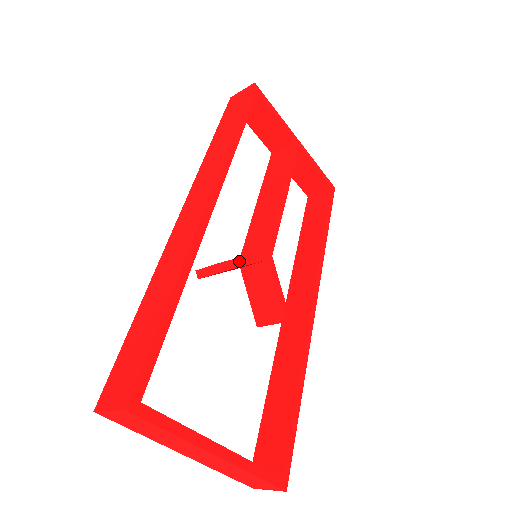
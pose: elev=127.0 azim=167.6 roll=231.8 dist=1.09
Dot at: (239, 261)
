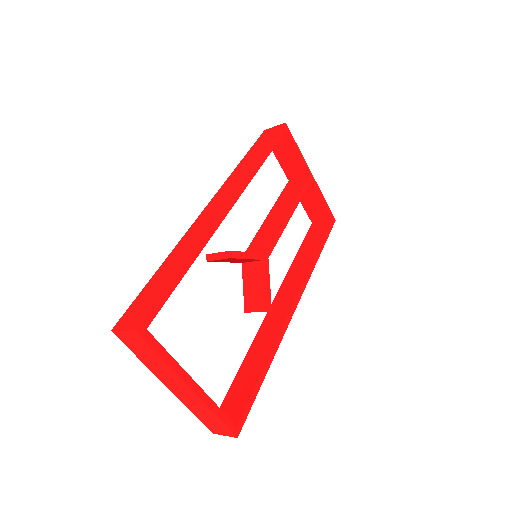
Dot at: (241, 254)
